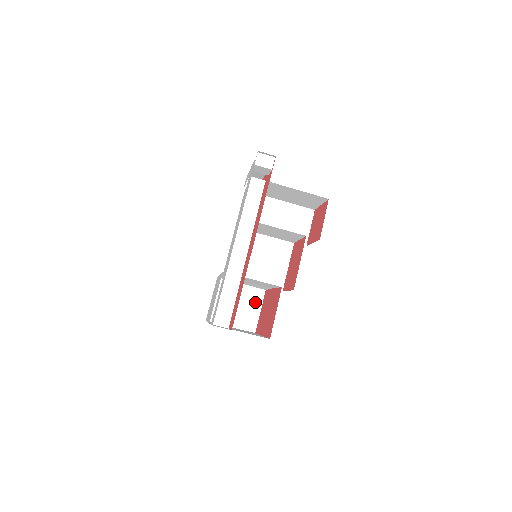
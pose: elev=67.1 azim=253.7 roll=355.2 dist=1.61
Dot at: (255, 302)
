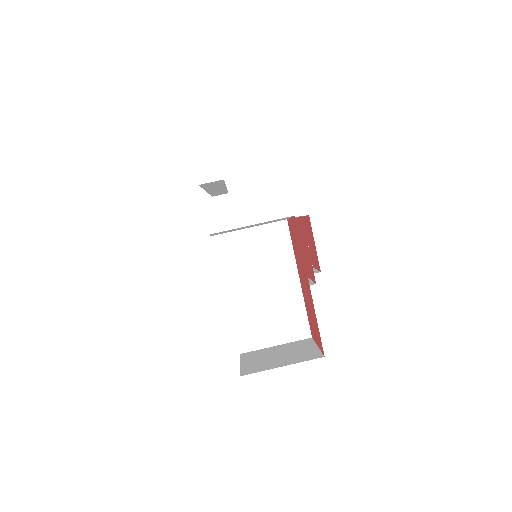
Dot at: (304, 346)
